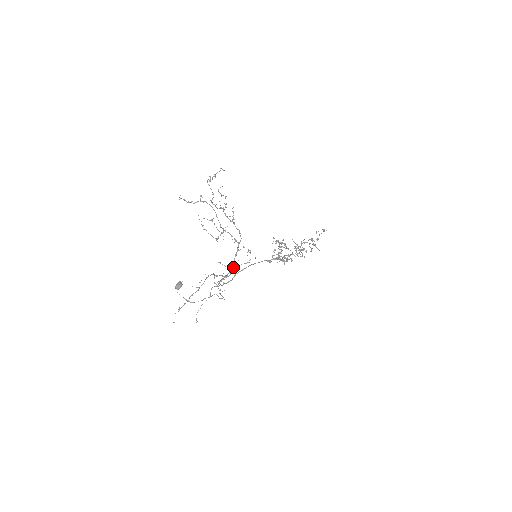
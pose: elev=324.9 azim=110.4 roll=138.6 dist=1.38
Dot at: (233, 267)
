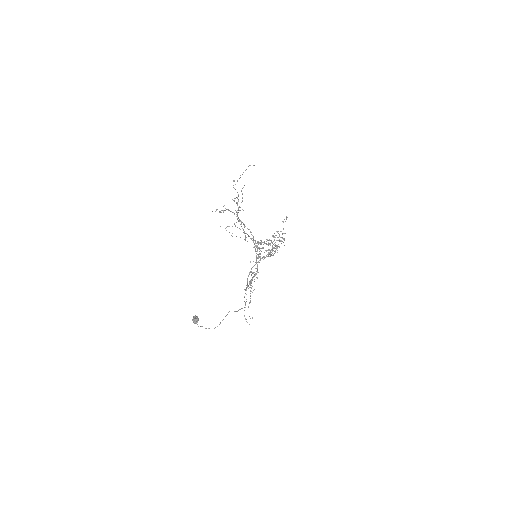
Dot at: occluded
